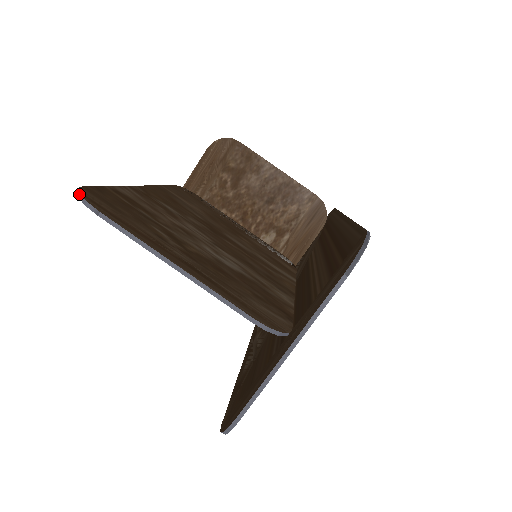
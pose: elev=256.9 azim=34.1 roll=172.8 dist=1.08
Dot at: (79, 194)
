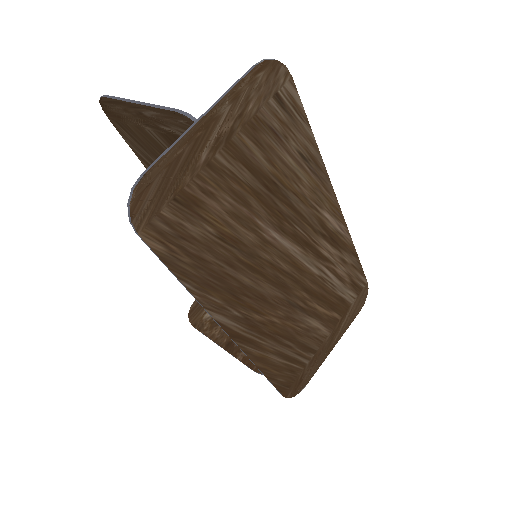
Dot at: (101, 101)
